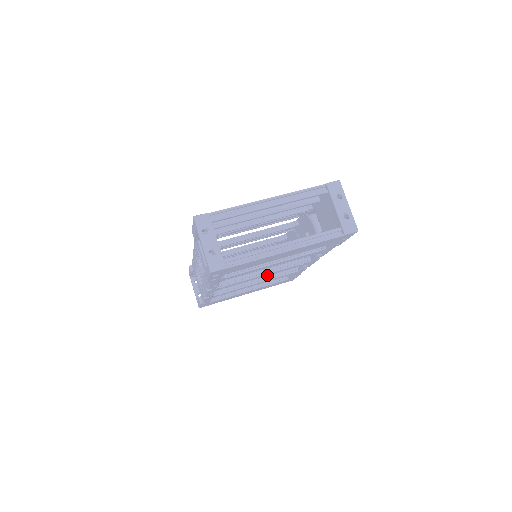
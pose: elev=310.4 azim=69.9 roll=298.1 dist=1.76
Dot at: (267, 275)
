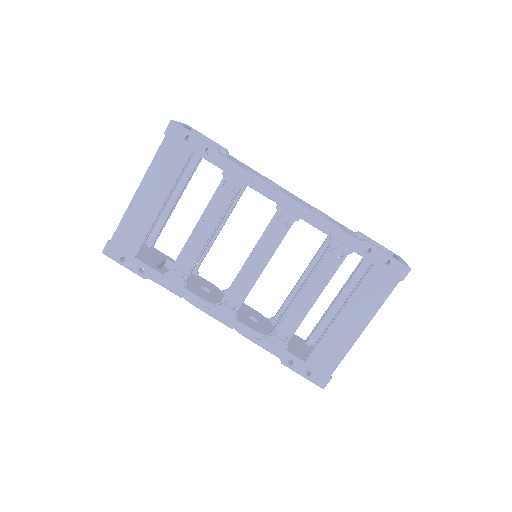
Dot at: occluded
